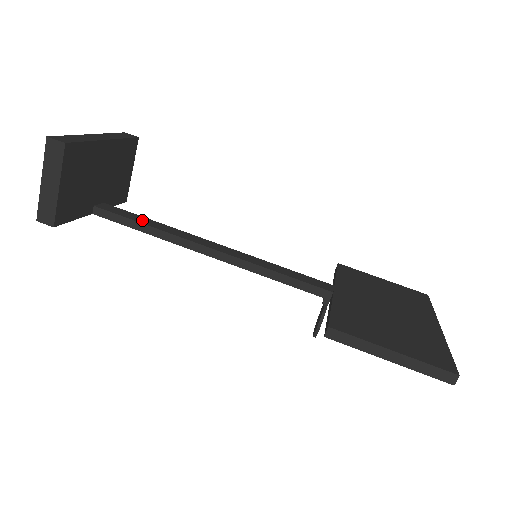
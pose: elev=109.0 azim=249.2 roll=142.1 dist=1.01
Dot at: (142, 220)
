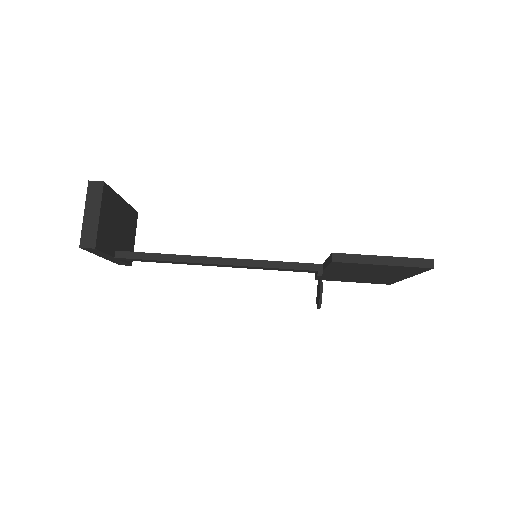
Dot at: (157, 254)
